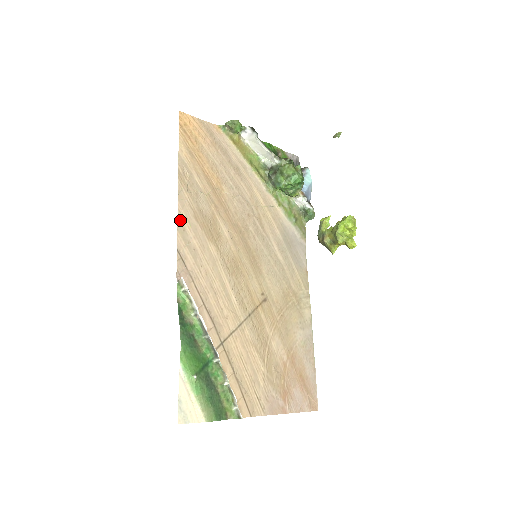
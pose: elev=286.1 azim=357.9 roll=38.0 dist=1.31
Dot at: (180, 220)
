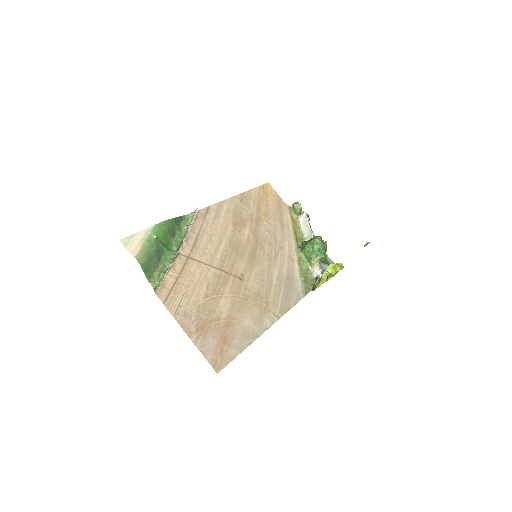
Dot at: (224, 202)
